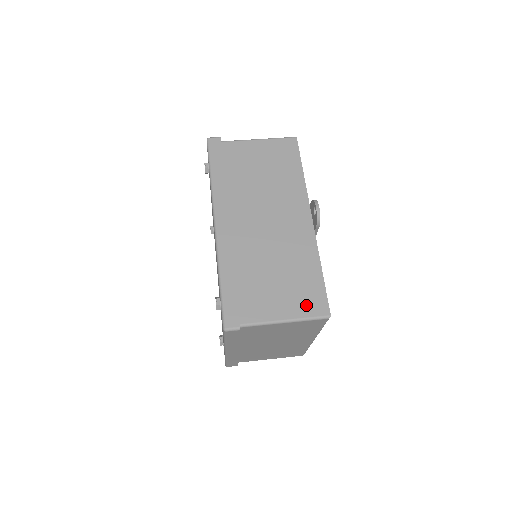
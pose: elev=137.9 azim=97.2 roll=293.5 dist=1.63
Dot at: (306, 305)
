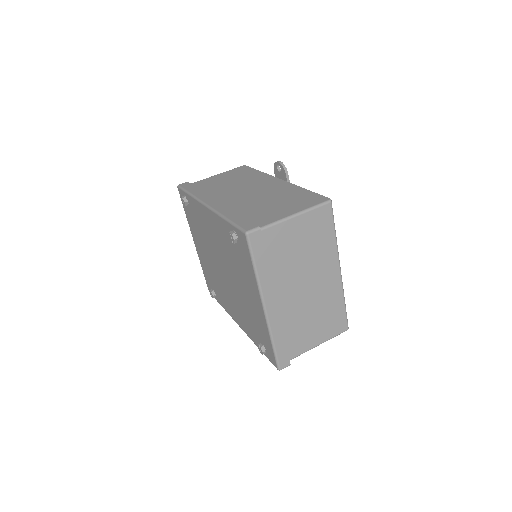
Dot at: (307, 203)
